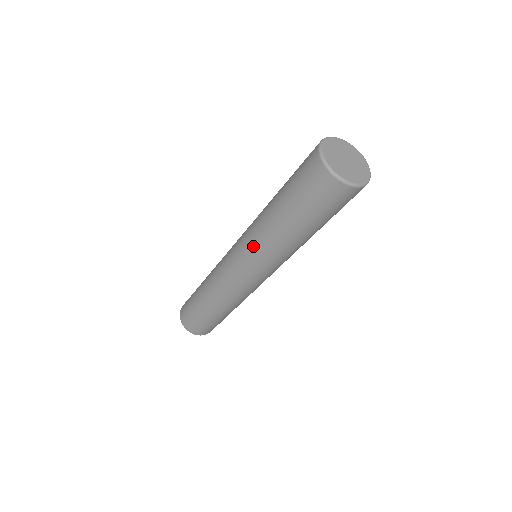
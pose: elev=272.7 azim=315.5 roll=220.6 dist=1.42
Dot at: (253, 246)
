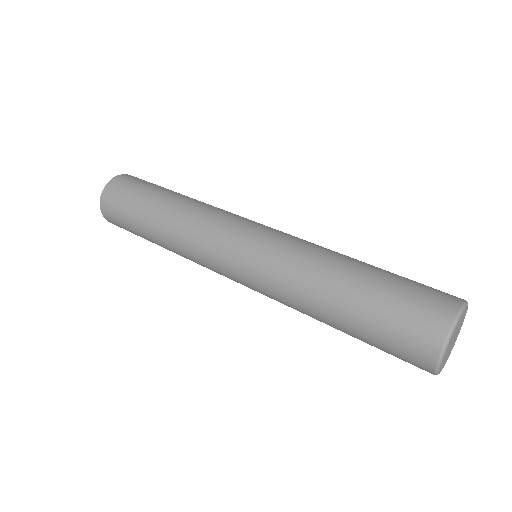
Dot at: (276, 267)
